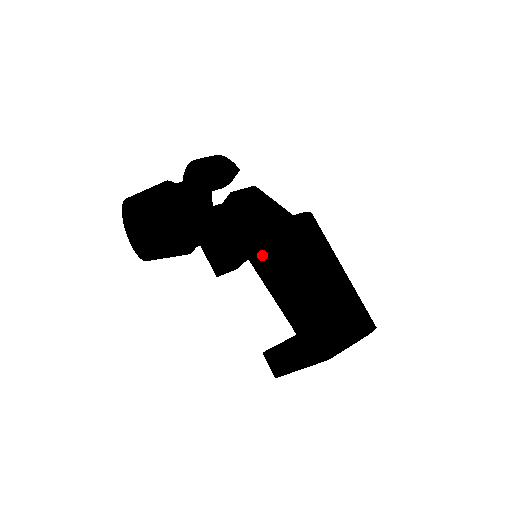
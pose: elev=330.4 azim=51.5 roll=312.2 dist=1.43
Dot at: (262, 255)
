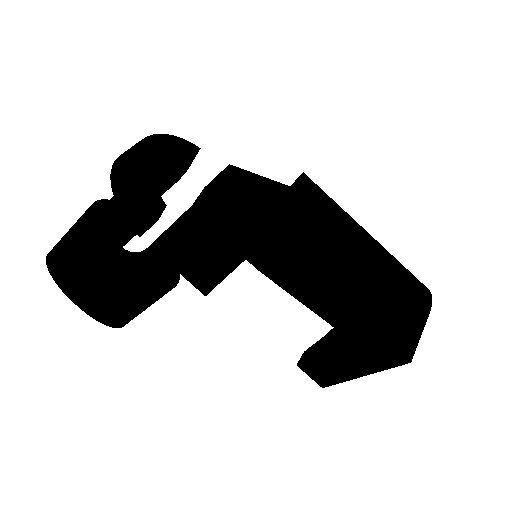
Dot at: (281, 261)
